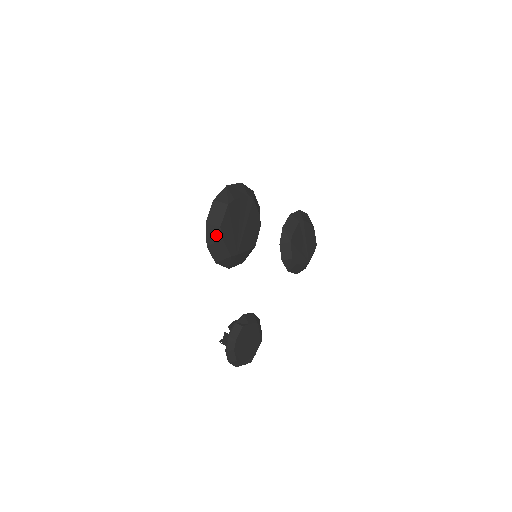
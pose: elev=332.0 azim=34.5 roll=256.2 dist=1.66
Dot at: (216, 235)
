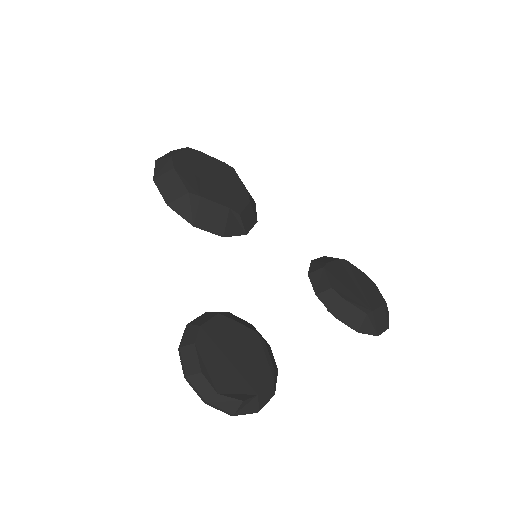
Dot at: (166, 166)
